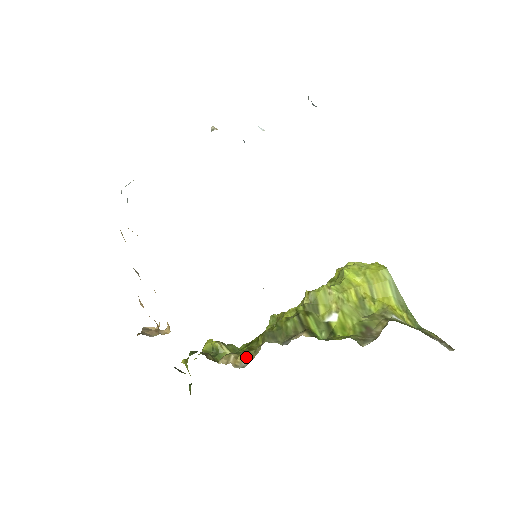
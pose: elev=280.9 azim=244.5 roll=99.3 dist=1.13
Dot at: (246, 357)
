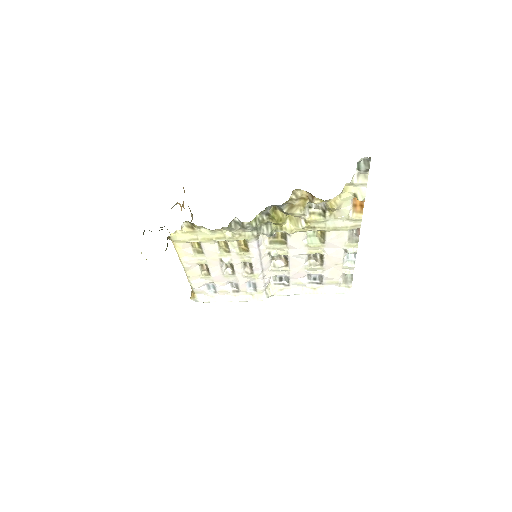
Dot at: occluded
